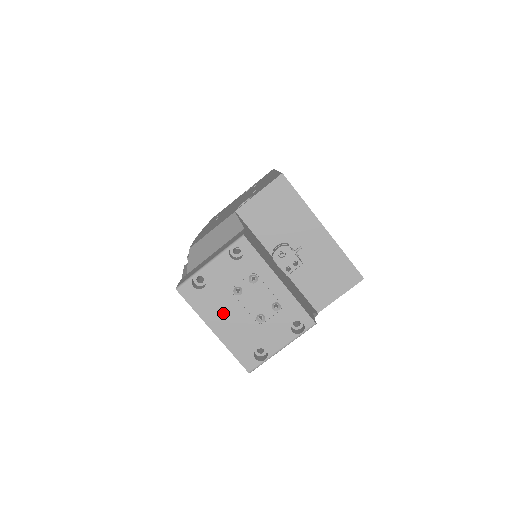
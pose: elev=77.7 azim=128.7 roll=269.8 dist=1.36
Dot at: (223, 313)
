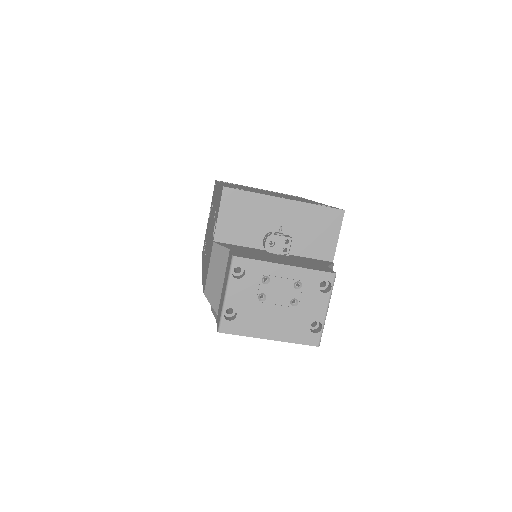
Dot at: (265, 321)
